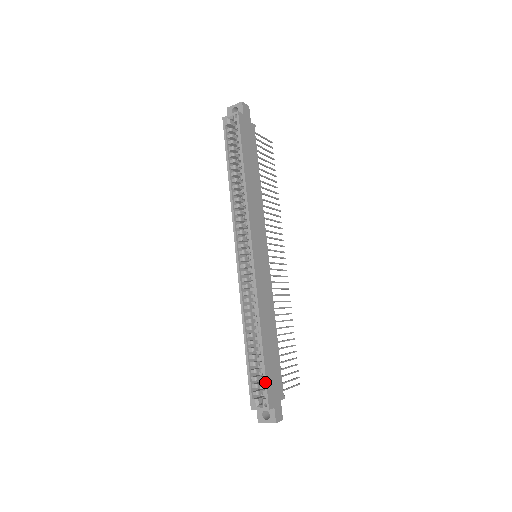
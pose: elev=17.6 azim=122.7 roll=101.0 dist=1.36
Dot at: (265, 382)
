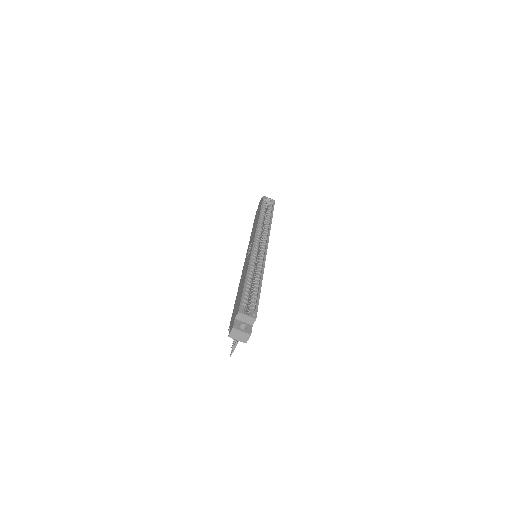
Dot at: (258, 303)
